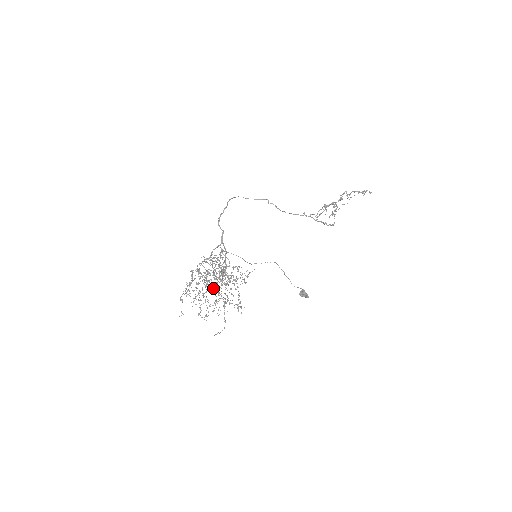
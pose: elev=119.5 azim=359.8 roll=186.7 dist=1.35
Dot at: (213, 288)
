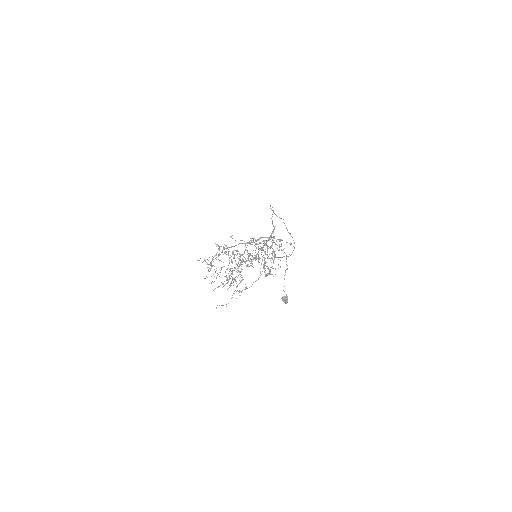
Dot at: occluded
